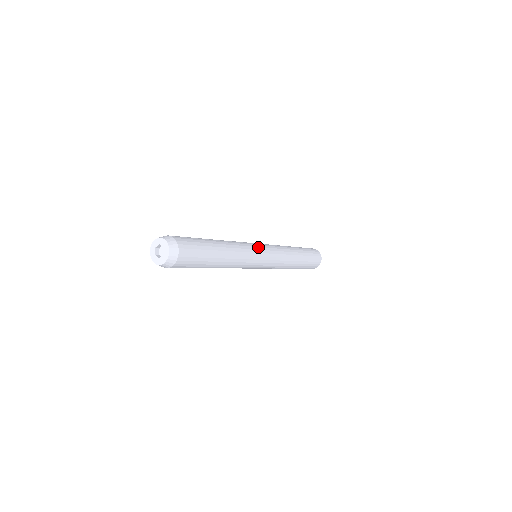
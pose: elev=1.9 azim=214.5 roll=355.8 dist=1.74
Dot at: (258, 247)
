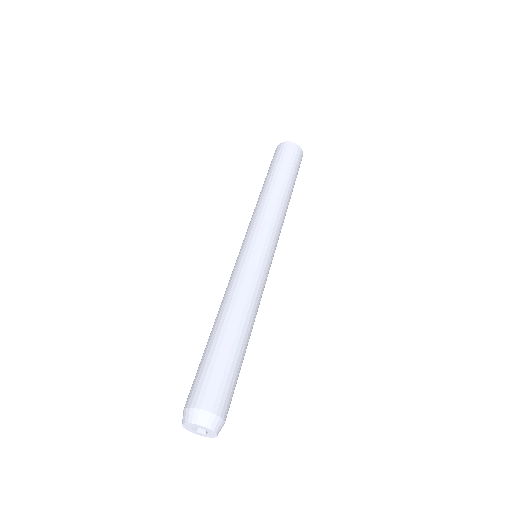
Dot at: (255, 257)
